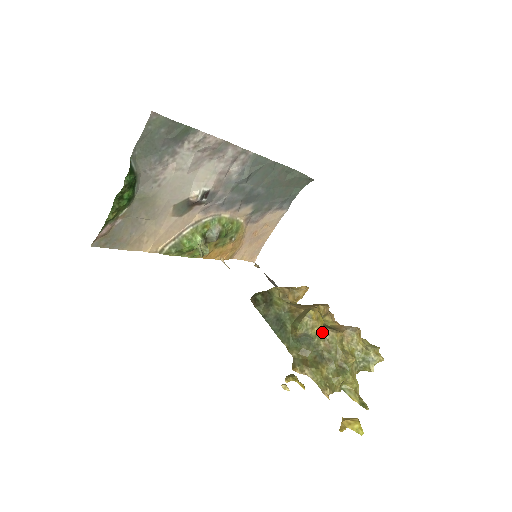
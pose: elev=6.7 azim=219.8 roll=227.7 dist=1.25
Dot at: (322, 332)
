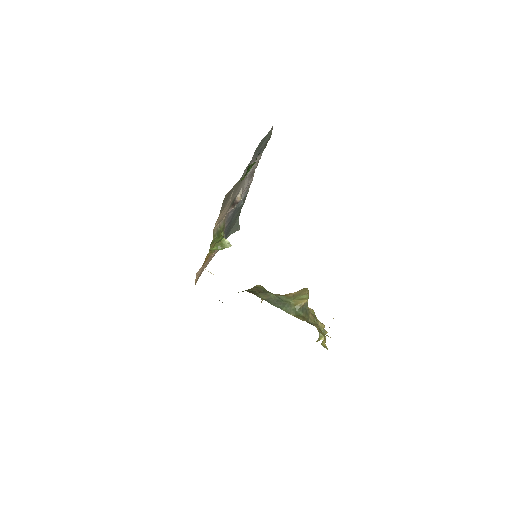
Dot at: occluded
